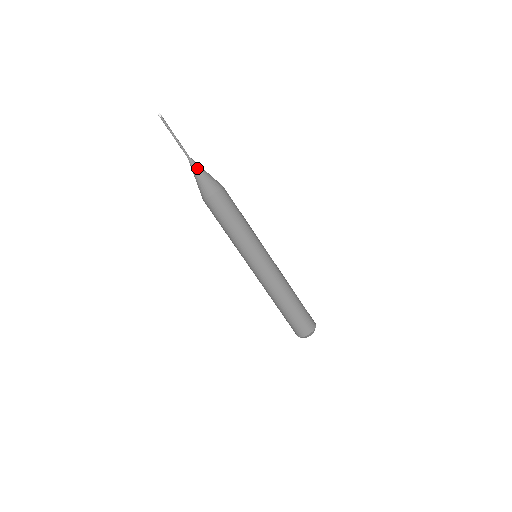
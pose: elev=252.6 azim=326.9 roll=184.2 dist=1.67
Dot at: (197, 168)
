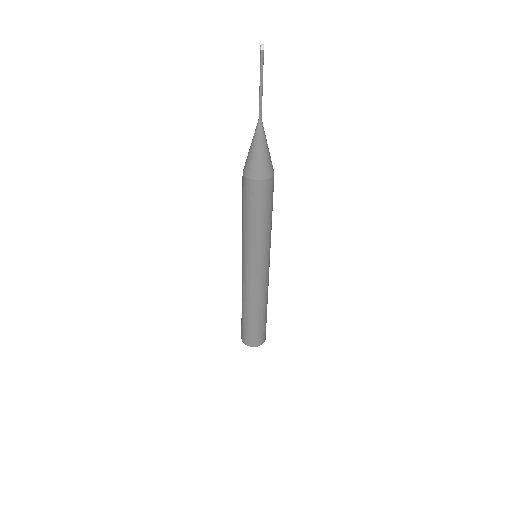
Dot at: (260, 139)
